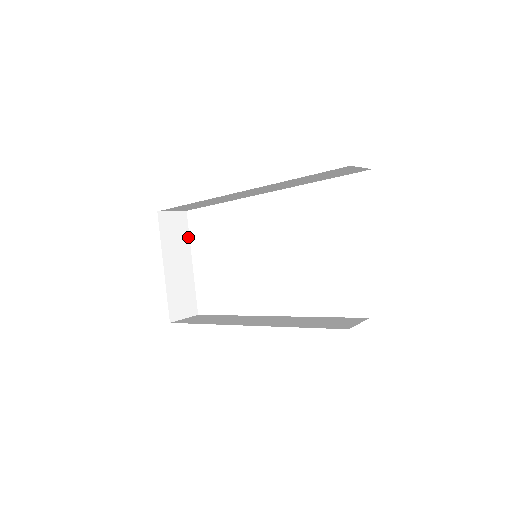
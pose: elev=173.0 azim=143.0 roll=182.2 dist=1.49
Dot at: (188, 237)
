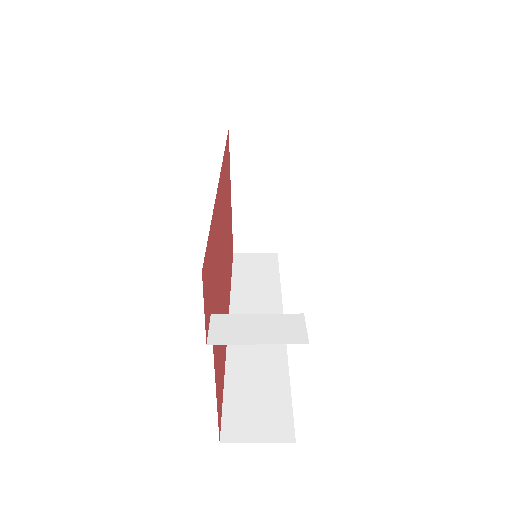
Dot at: (278, 163)
